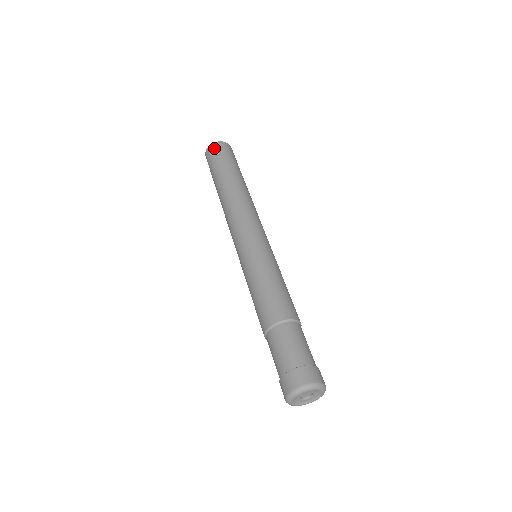
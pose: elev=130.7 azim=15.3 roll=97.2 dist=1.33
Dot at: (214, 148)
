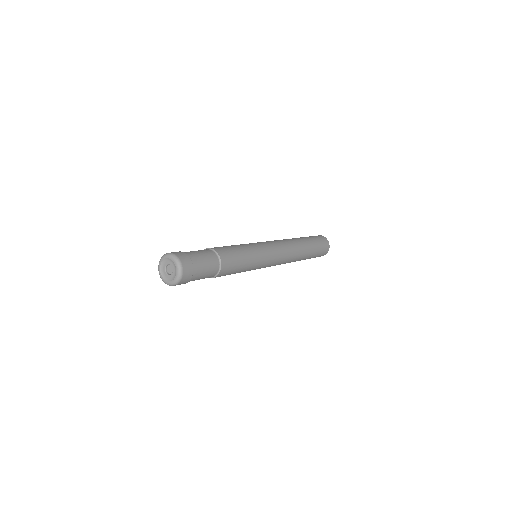
Dot at: occluded
